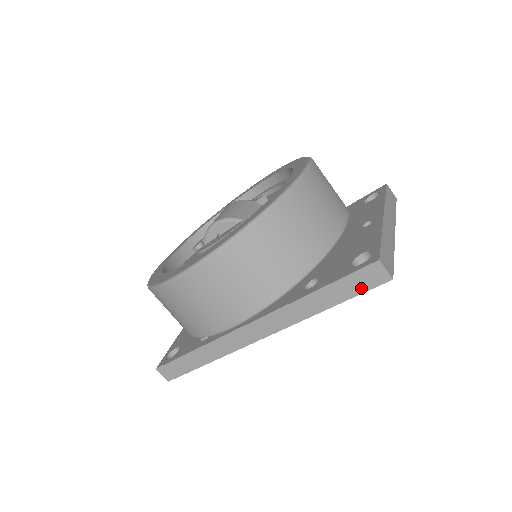
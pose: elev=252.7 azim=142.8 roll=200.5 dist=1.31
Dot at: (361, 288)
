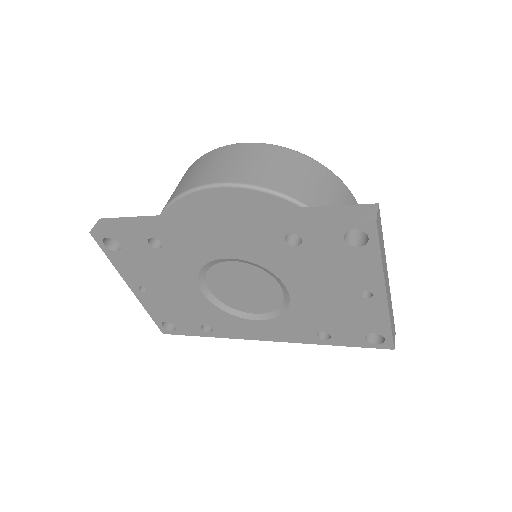
Dot at: (342, 218)
